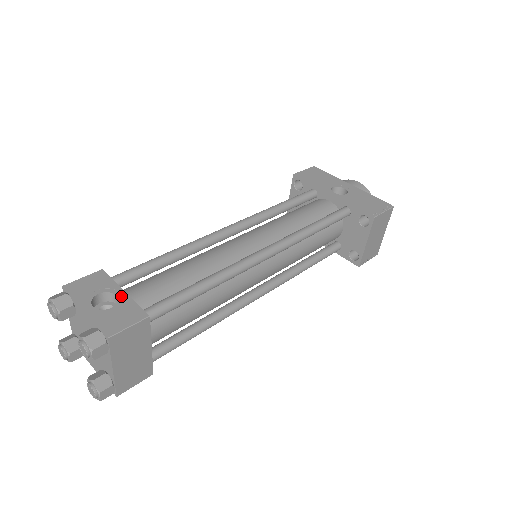
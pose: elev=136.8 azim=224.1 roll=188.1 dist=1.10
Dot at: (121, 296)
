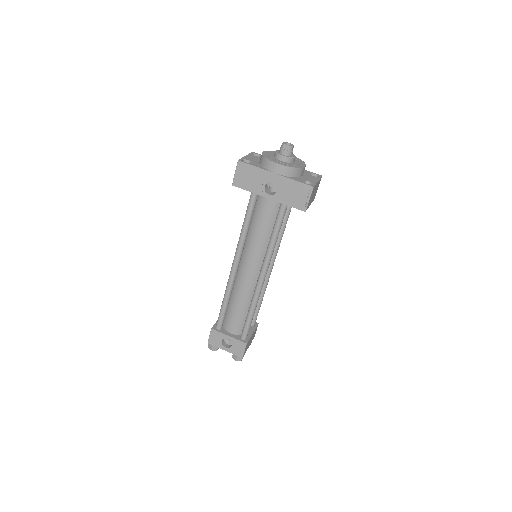
Dot at: (230, 339)
